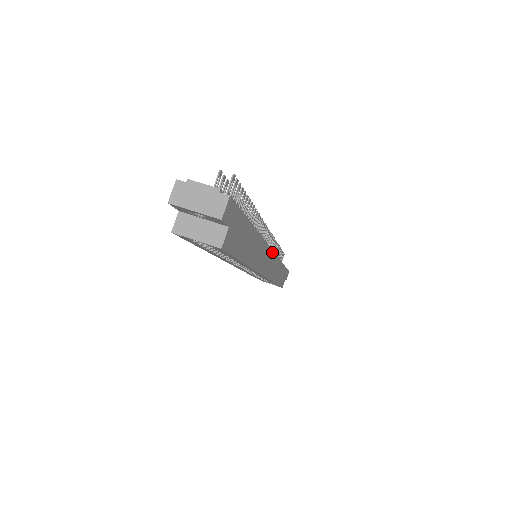
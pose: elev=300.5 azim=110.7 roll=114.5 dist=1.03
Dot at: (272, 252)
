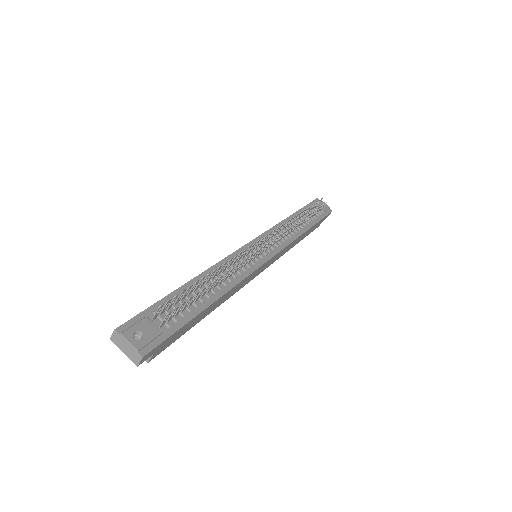
Dot at: (266, 262)
